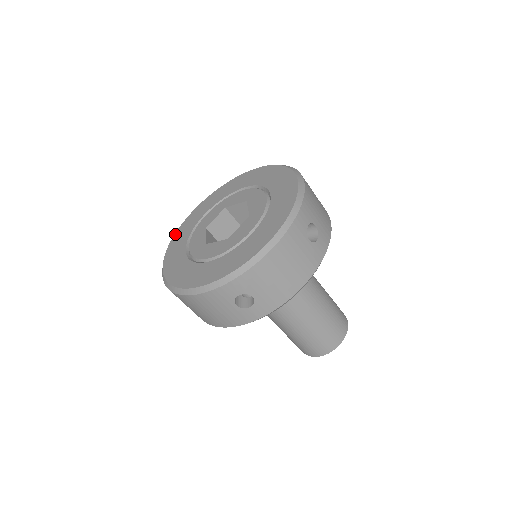
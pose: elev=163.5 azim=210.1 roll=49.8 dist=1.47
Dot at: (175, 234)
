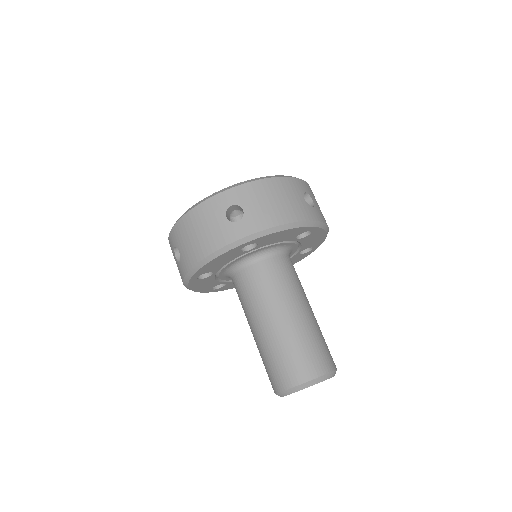
Dot at: occluded
